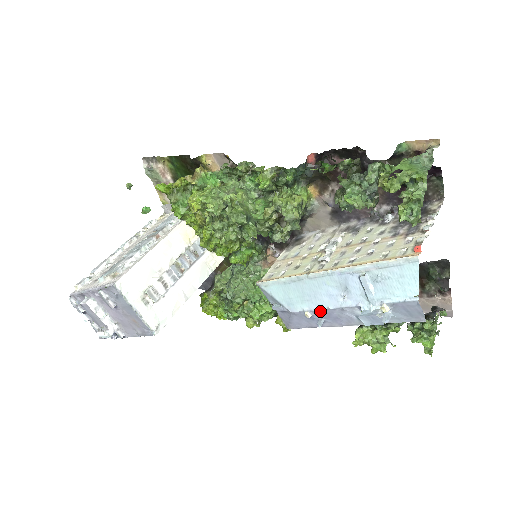
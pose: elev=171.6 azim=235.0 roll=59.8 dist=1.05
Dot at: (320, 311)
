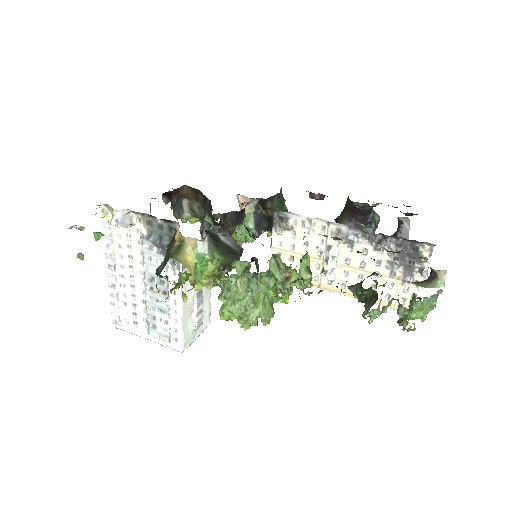
Dot at: occluded
